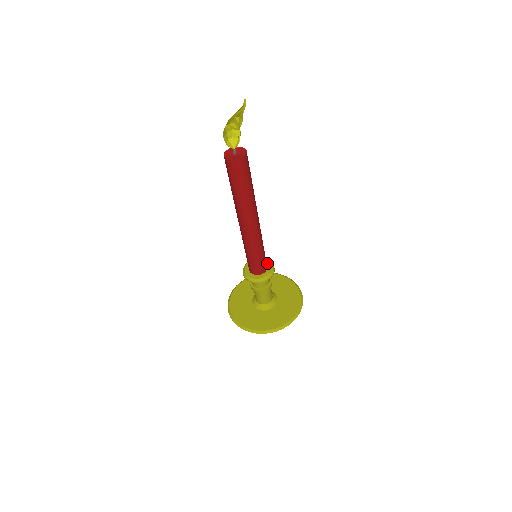
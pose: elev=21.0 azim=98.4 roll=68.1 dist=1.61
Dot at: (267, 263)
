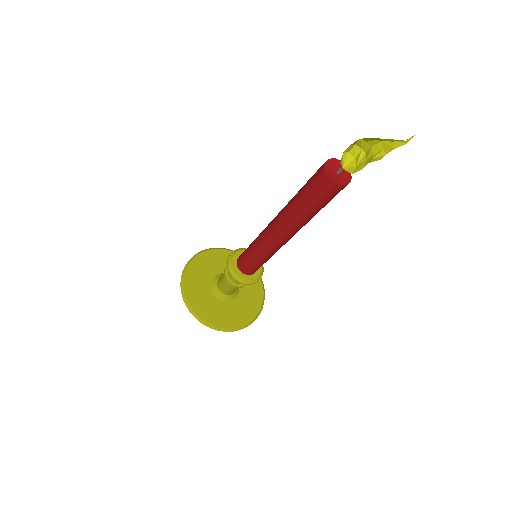
Dot at: occluded
